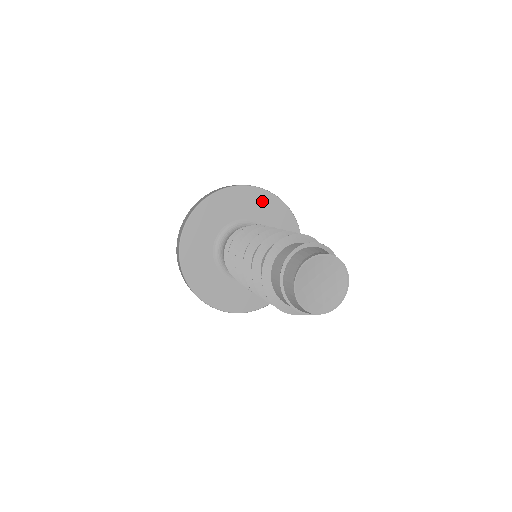
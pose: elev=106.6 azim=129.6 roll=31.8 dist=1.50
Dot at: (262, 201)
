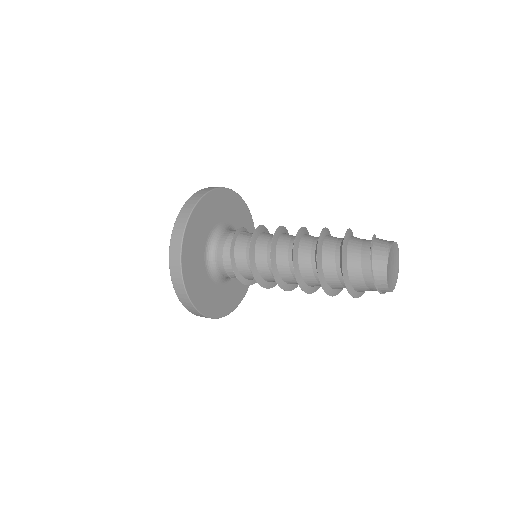
Dot at: (244, 216)
